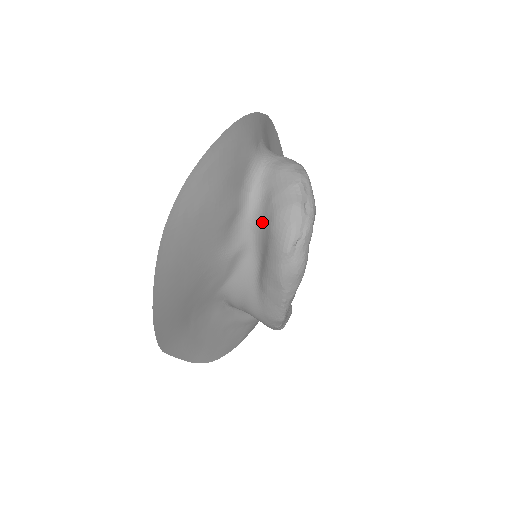
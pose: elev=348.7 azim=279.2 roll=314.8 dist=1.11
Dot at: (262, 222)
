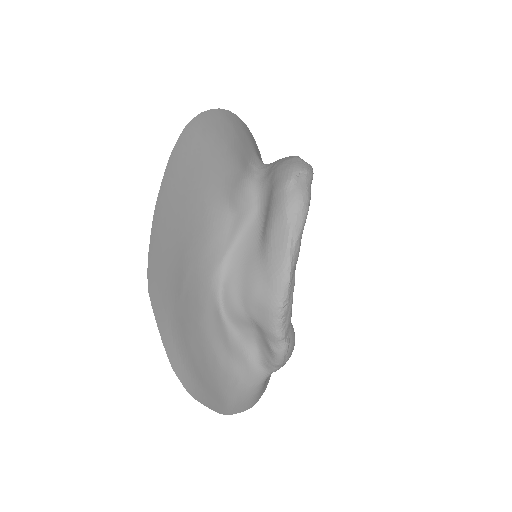
Dot at: (266, 184)
